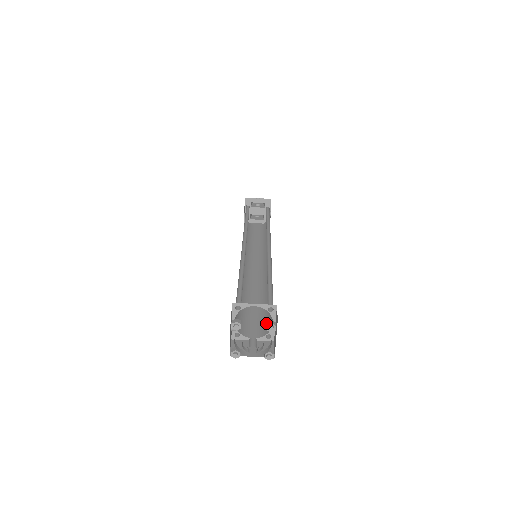
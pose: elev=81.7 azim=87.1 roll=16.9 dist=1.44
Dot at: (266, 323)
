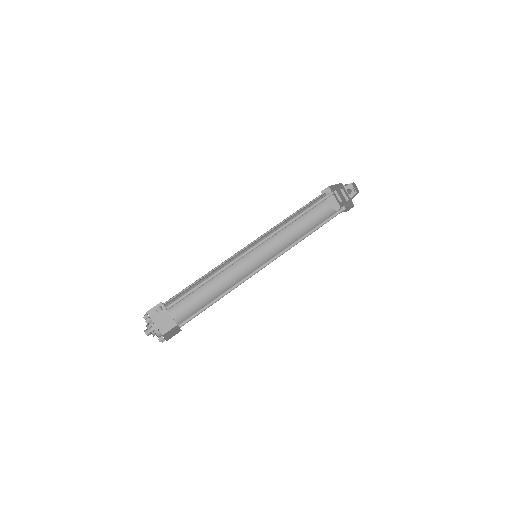
Dot at: (186, 314)
